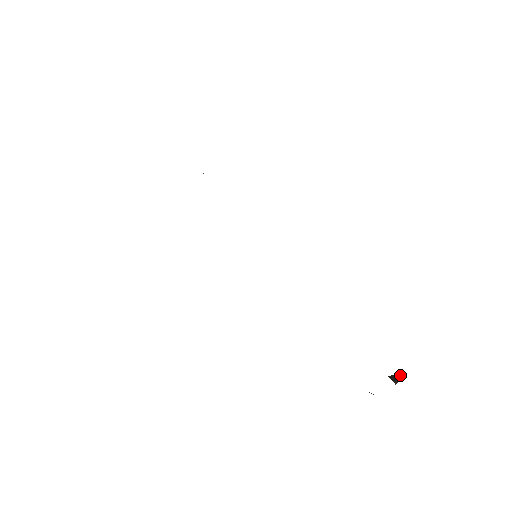
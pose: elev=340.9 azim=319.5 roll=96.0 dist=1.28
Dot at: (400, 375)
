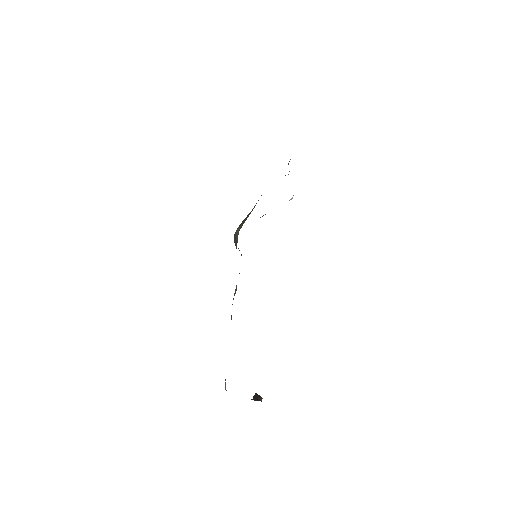
Dot at: (261, 399)
